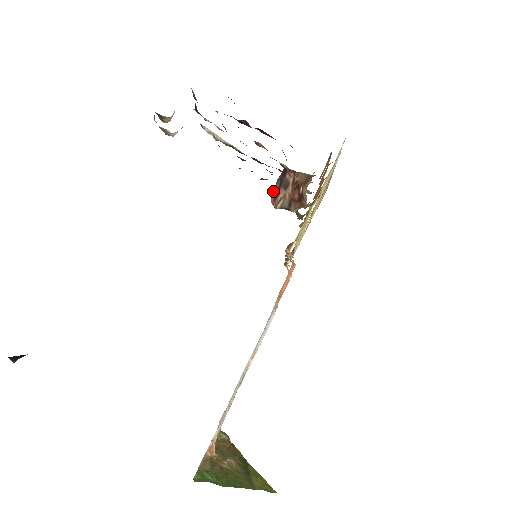
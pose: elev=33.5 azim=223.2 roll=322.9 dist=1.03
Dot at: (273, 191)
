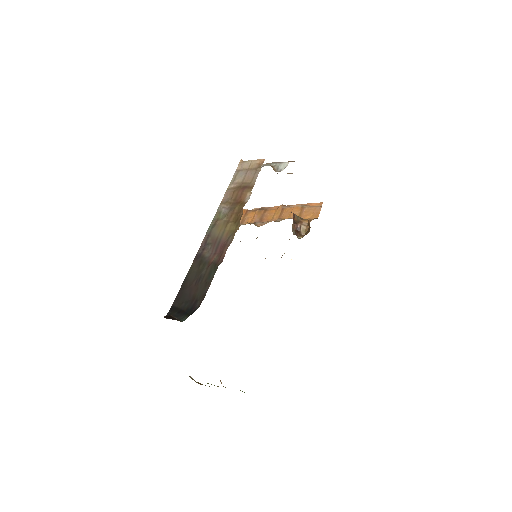
Dot at: occluded
